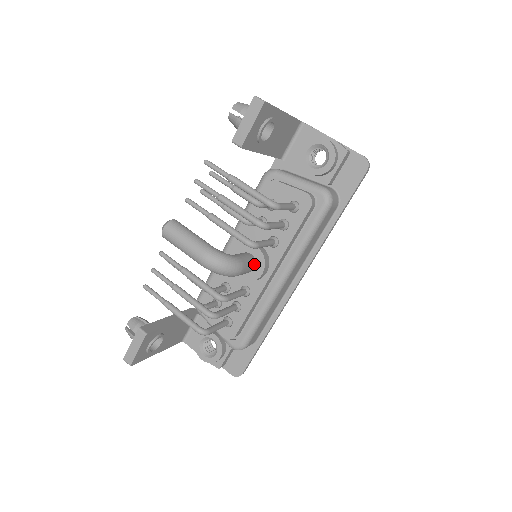
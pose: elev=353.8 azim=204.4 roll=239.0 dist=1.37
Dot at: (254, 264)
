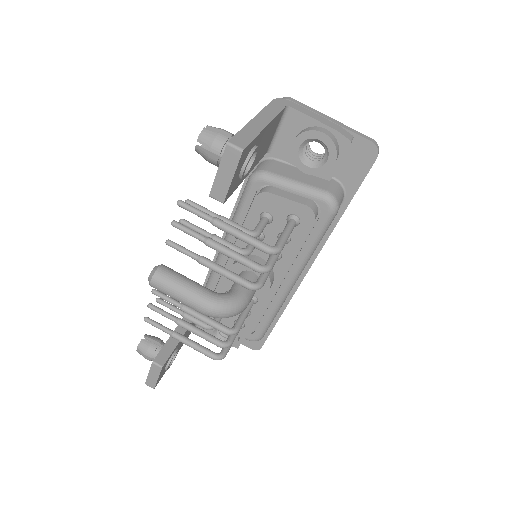
Dot at: occluded
